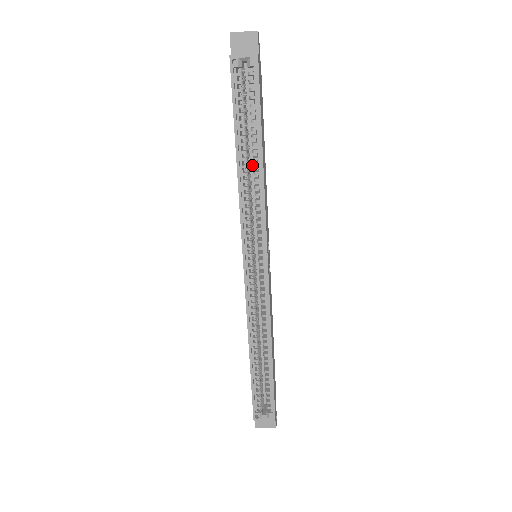
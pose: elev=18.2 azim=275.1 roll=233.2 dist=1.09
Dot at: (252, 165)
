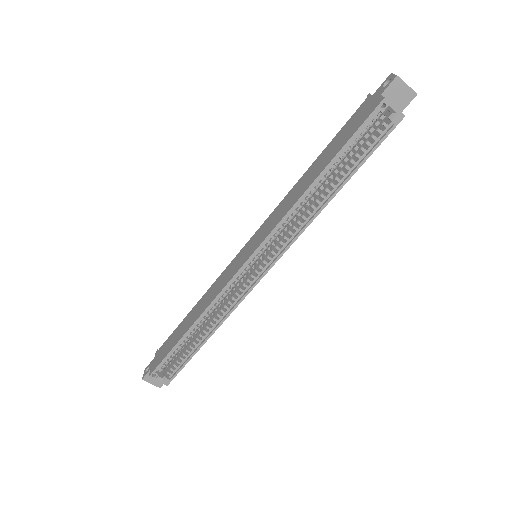
Dot at: occluded
